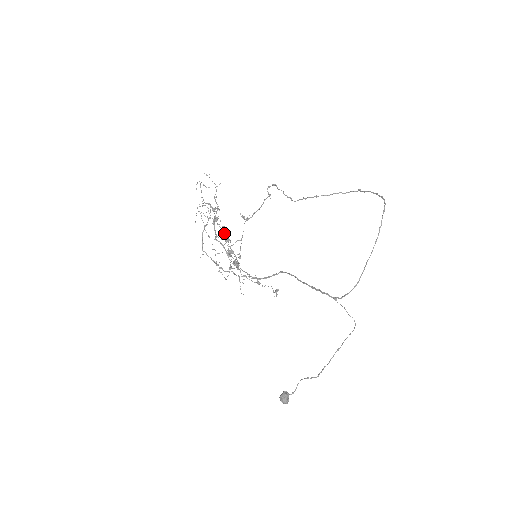
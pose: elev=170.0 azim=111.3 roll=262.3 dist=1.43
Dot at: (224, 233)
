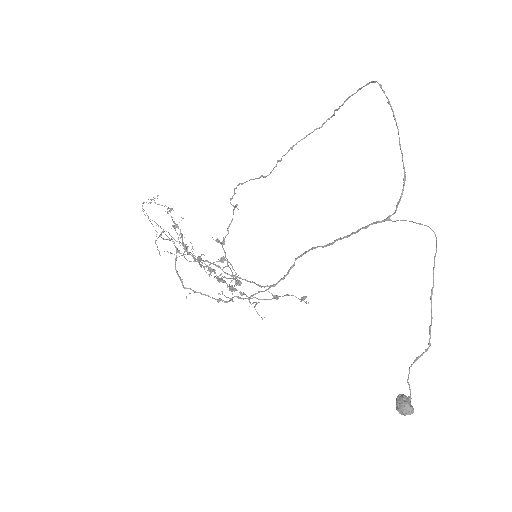
Dot at: occluded
